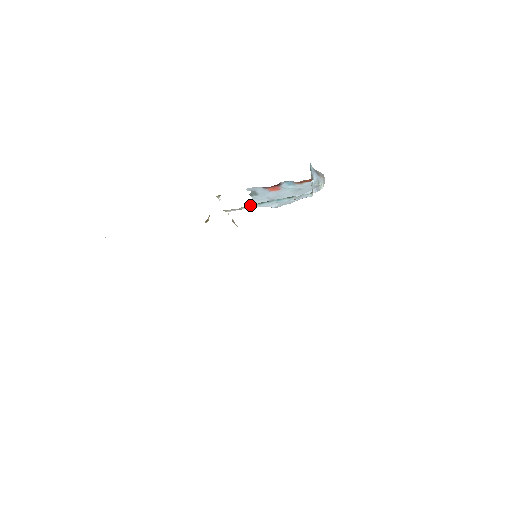
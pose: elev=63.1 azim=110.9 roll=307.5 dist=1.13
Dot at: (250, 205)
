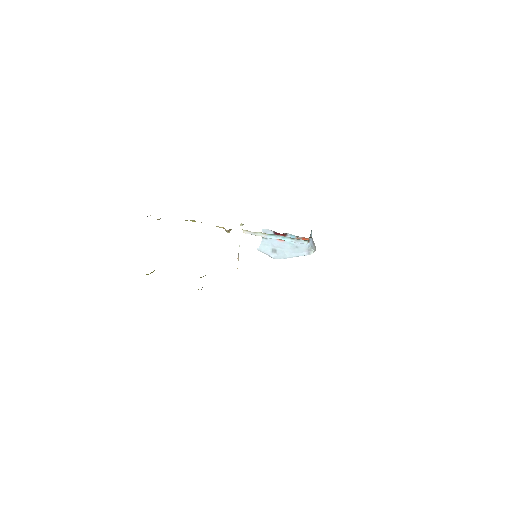
Dot at: (263, 233)
